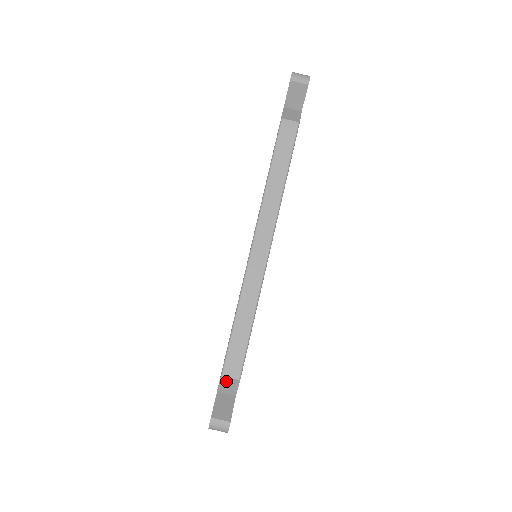
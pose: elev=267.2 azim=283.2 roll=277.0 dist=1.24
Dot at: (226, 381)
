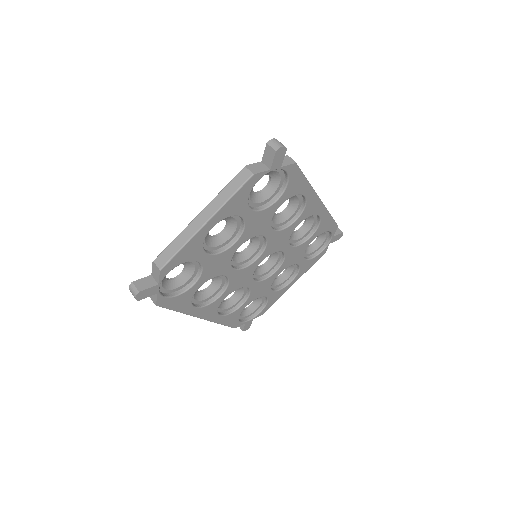
Dot at: (287, 159)
